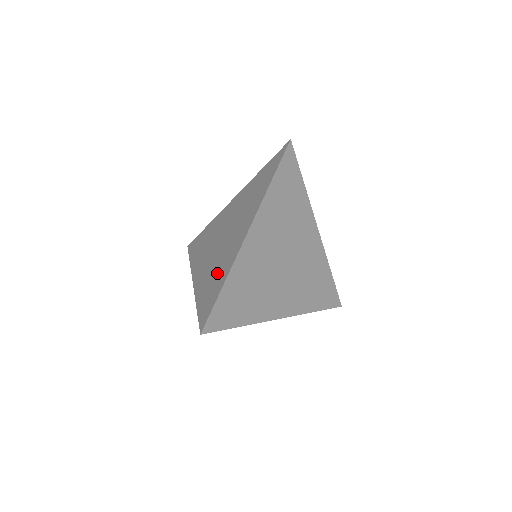
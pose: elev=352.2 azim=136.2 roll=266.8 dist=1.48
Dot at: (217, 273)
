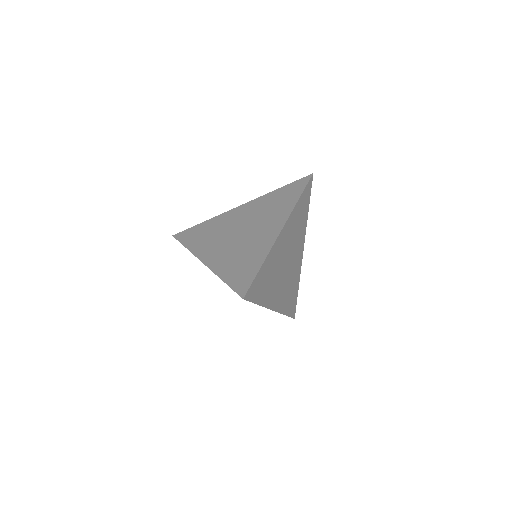
Dot at: (246, 256)
